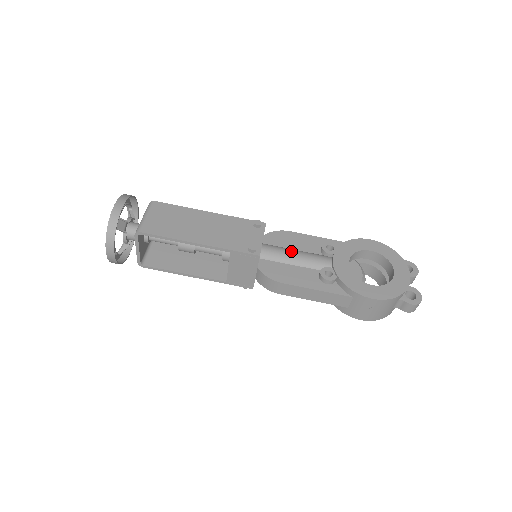
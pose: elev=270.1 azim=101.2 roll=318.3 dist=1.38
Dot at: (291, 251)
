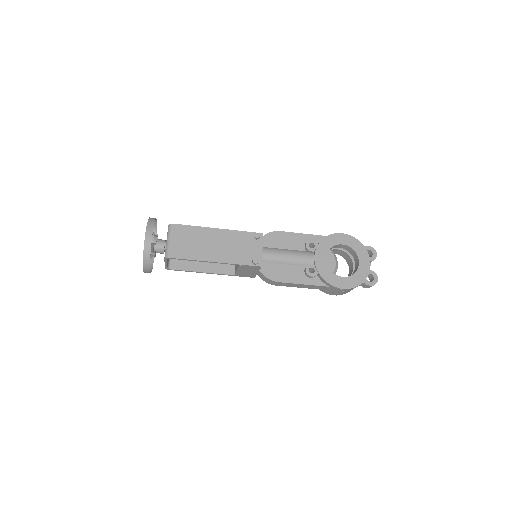
Dot at: (283, 253)
